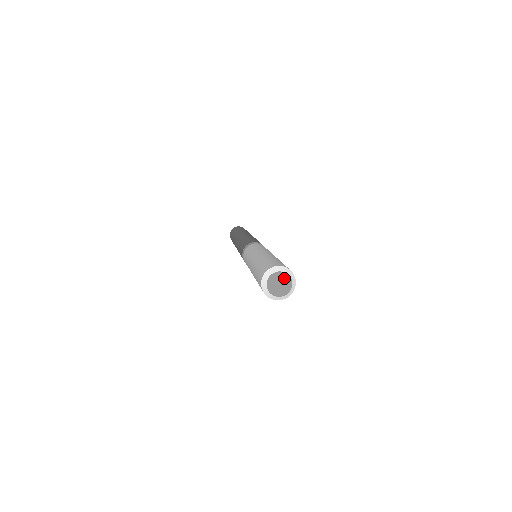
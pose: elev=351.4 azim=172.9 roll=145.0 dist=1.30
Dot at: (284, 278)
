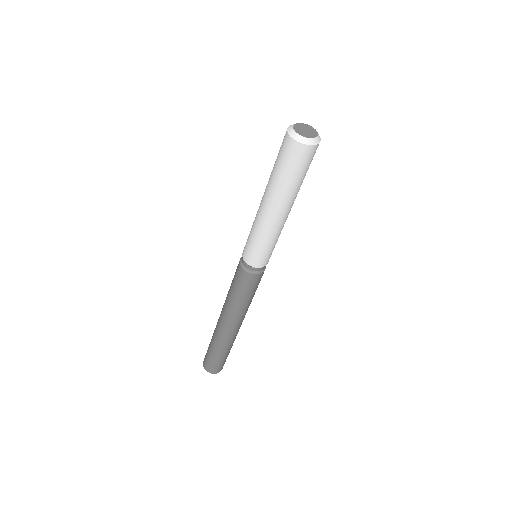
Dot at: (309, 128)
